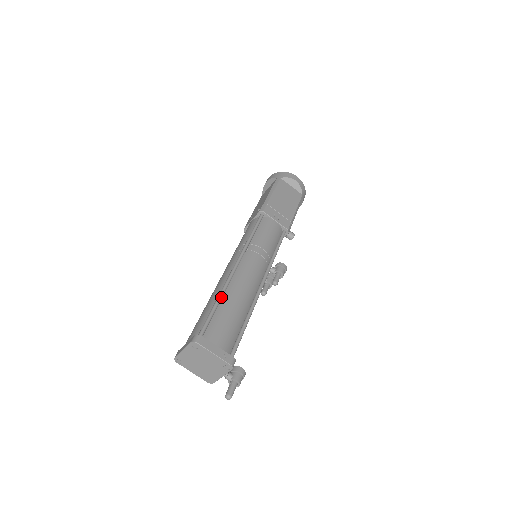
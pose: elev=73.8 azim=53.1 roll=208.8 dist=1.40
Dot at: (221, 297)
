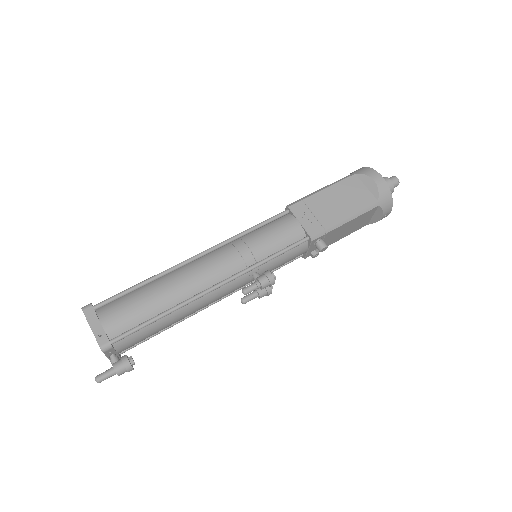
Dot at: (151, 279)
